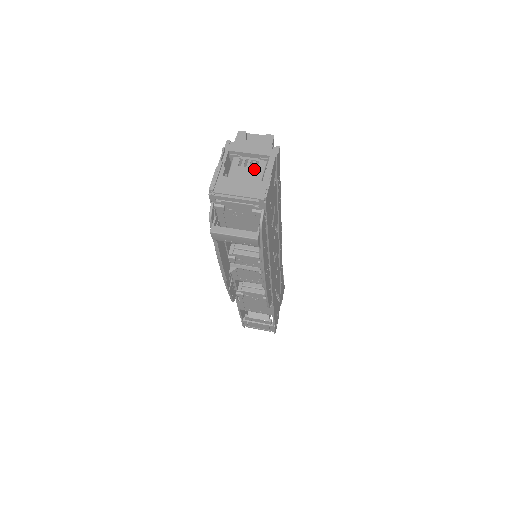
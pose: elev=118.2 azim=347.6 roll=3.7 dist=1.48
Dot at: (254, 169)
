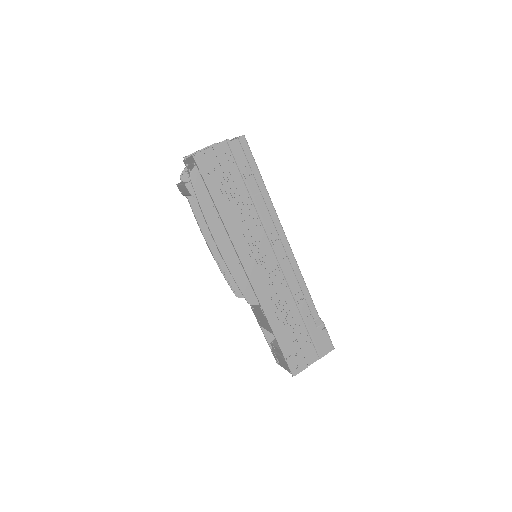
Dot at: occluded
